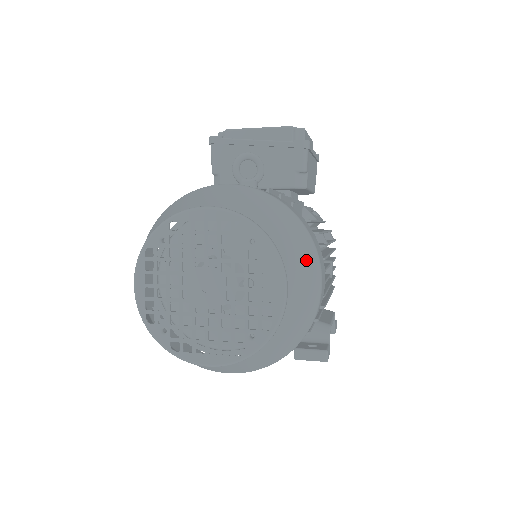
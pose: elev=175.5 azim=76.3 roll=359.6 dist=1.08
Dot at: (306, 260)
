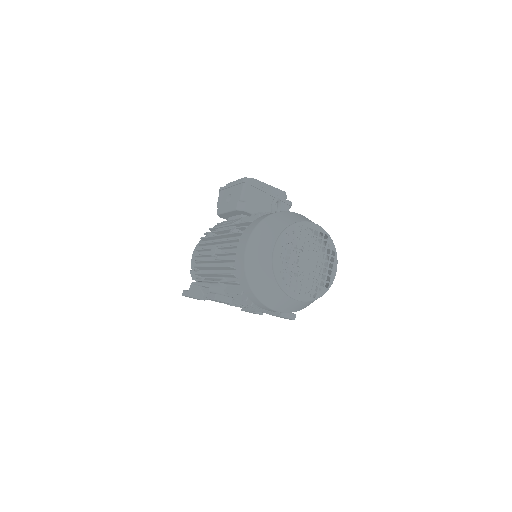
Dot at: (331, 261)
